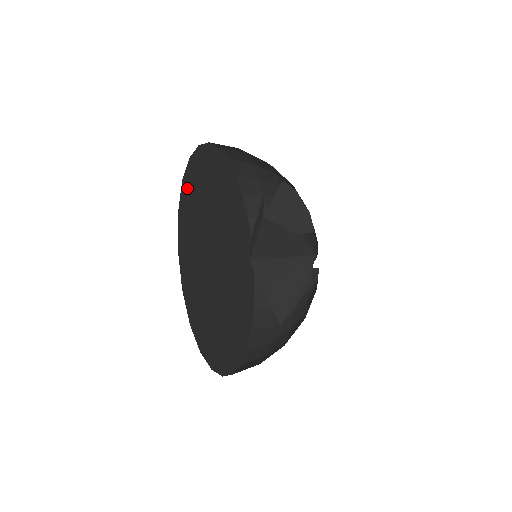
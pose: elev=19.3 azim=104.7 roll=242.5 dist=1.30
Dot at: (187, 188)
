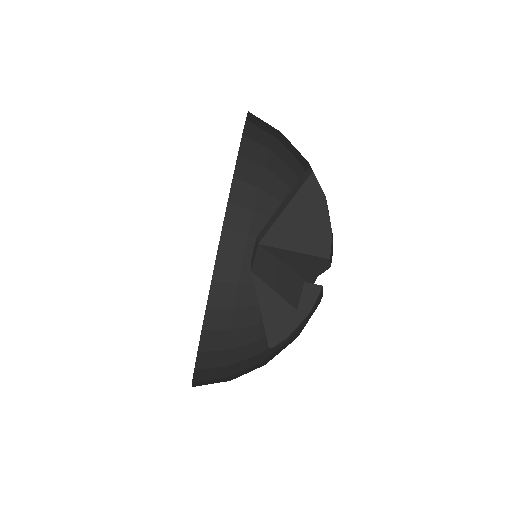
Dot at: occluded
